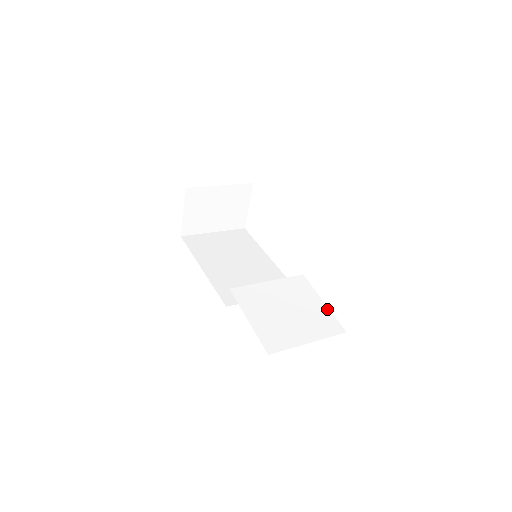
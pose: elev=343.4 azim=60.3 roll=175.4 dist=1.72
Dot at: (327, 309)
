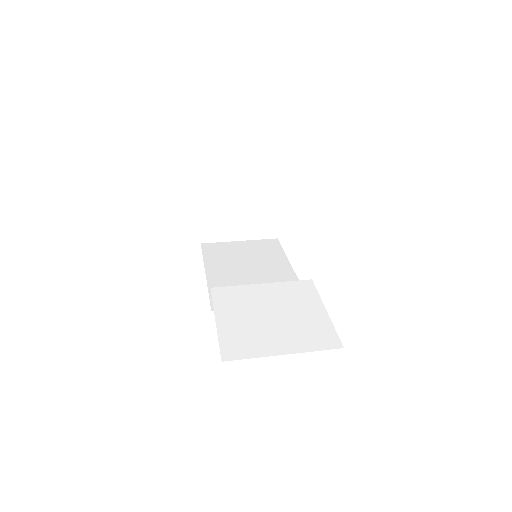
Dot at: (327, 319)
